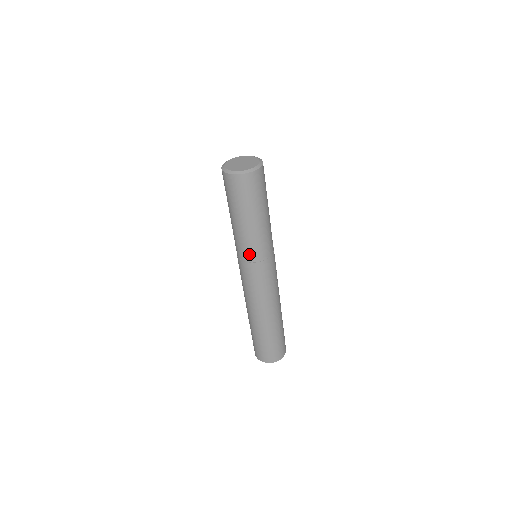
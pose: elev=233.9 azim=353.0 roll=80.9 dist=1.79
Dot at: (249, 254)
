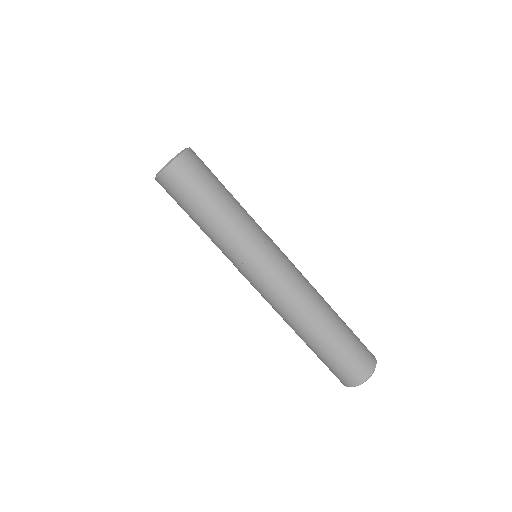
Dot at: (228, 257)
